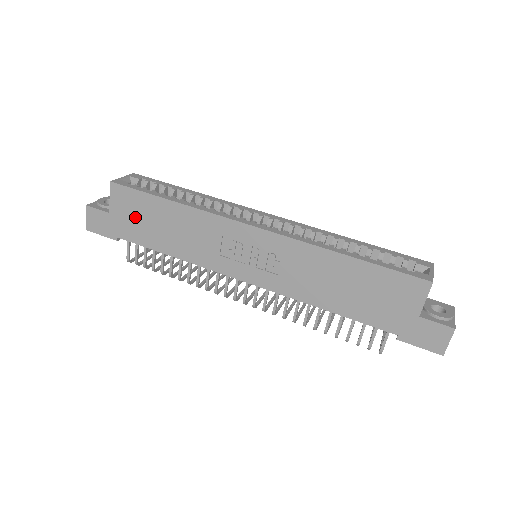
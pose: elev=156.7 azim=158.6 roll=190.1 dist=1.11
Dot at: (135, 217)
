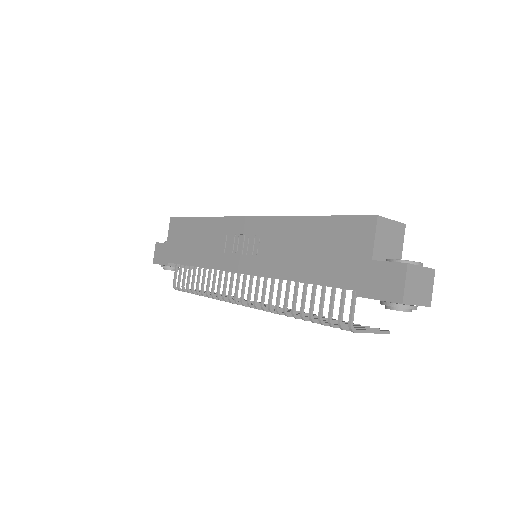
Dot at: (179, 240)
